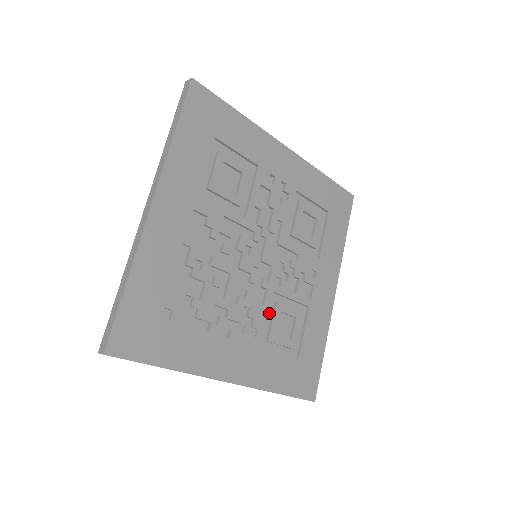
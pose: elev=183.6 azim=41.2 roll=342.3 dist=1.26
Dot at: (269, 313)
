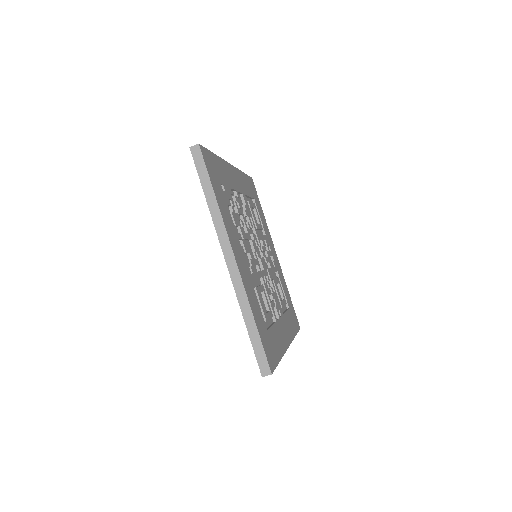
Dot at: (257, 283)
